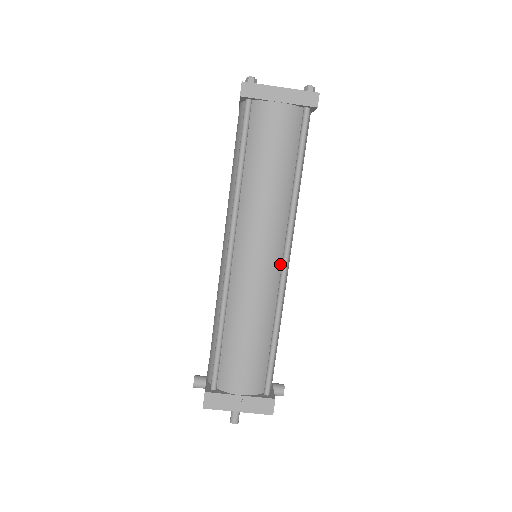
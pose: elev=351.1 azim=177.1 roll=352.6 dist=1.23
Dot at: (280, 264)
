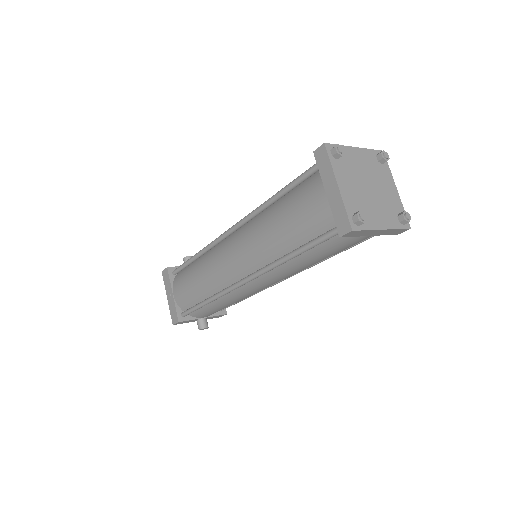
Dot at: (240, 279)
